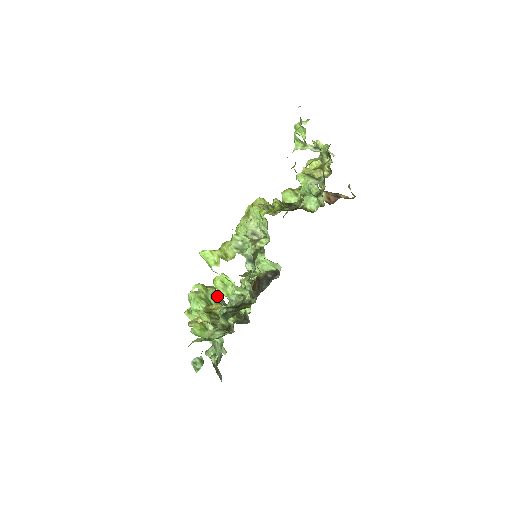
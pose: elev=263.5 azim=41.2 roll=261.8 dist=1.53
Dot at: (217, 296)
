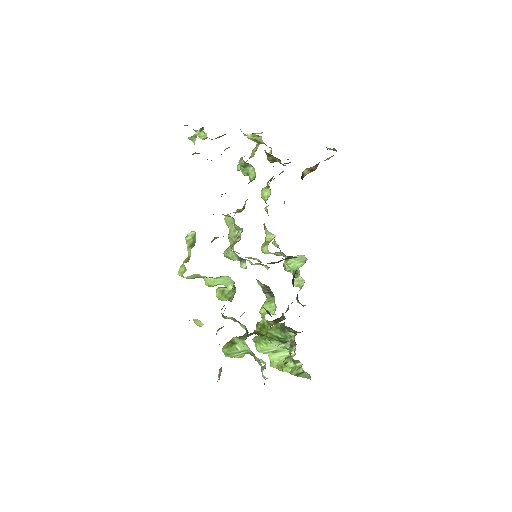
Dot at: occluded
